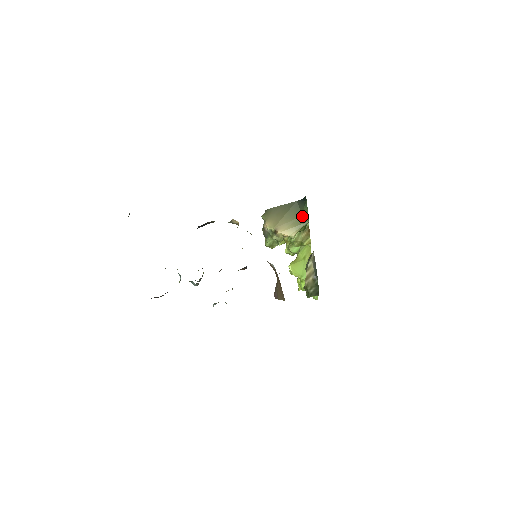
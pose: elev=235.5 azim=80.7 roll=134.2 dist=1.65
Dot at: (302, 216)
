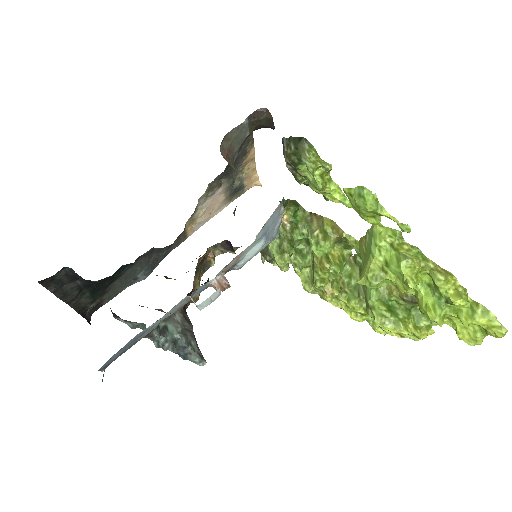
Dot at: occluded
